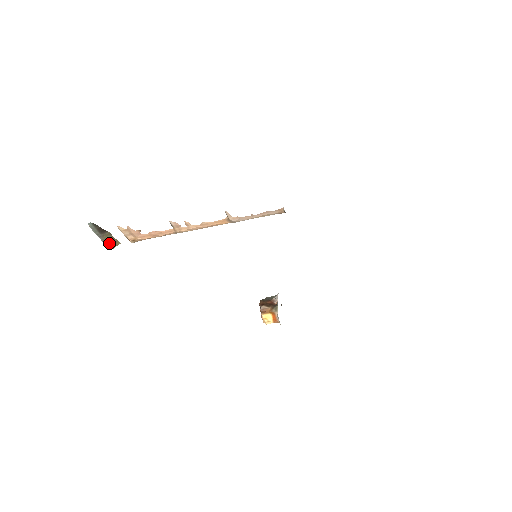
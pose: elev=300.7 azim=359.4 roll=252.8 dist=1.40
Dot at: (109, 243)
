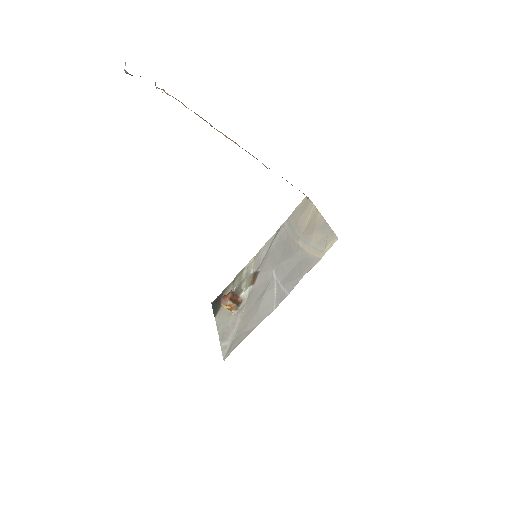
Dot at: occluded
